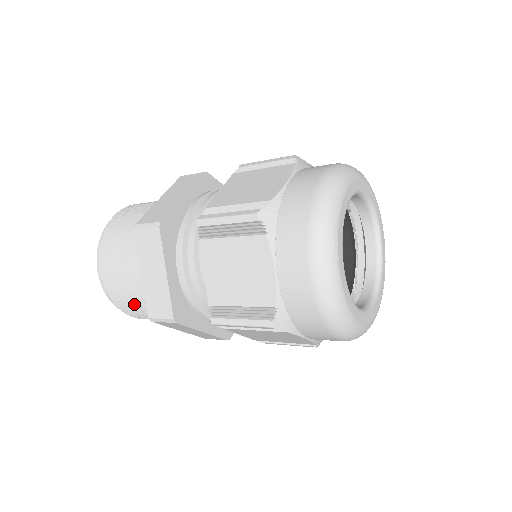
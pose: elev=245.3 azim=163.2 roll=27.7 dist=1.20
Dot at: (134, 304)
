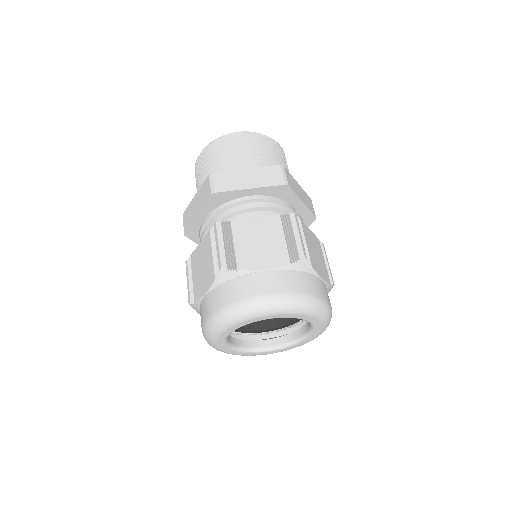
Dot at: occluded
